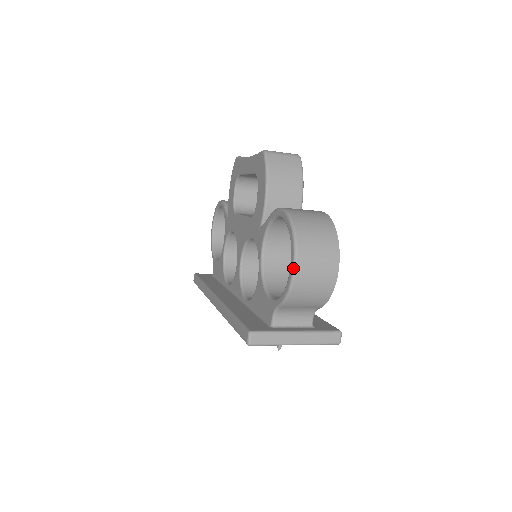
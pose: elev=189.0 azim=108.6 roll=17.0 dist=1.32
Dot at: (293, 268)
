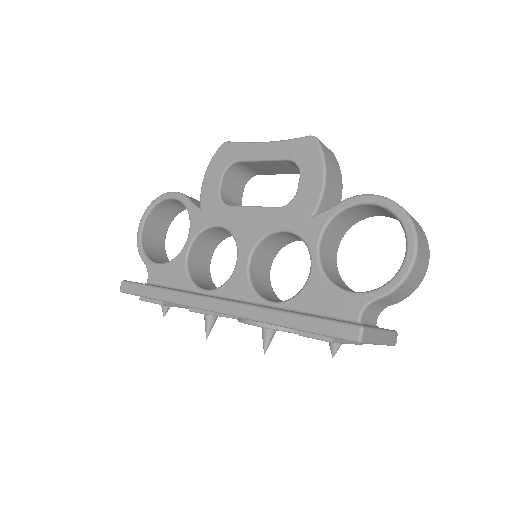
Dot at: (415, 254)
